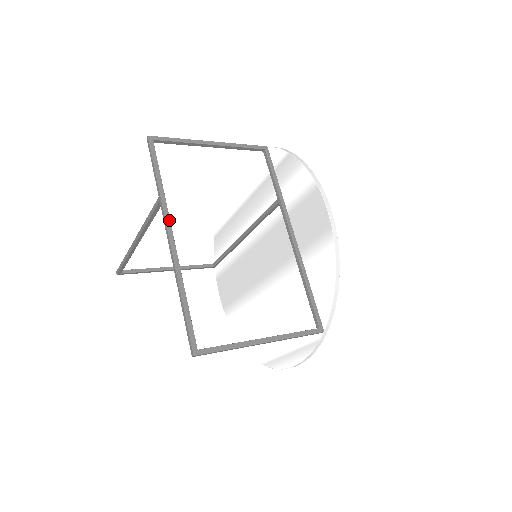
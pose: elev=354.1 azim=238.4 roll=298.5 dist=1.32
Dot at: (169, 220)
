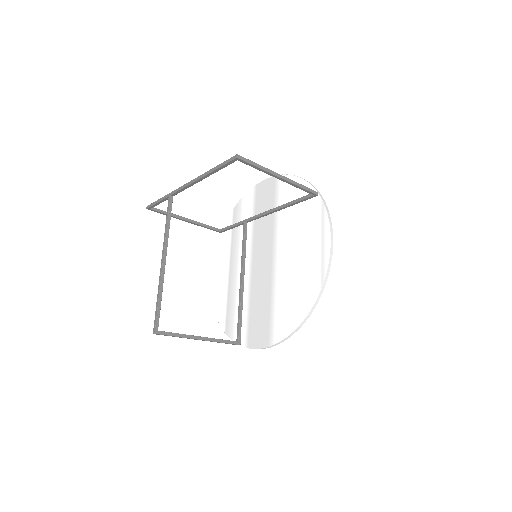
Dot at: occluded
